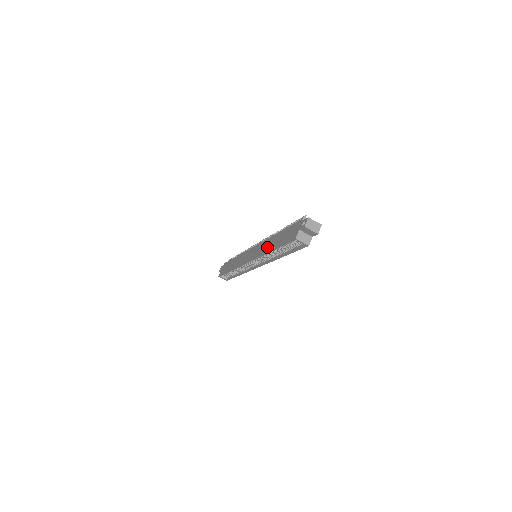
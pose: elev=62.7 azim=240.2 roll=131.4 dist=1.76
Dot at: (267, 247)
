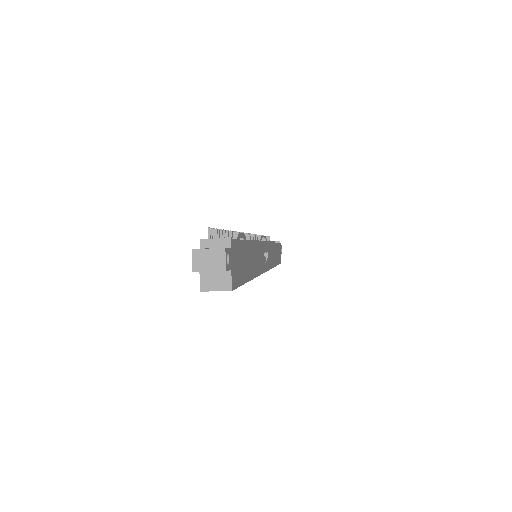
Dot at: occluded
